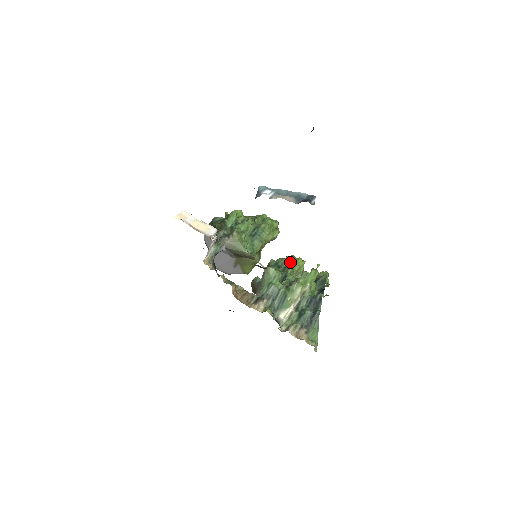
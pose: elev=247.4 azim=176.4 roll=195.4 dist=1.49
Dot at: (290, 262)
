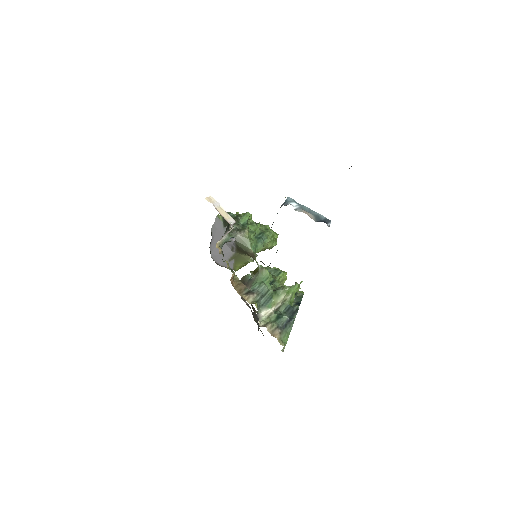
Dot at: (277, 272)
